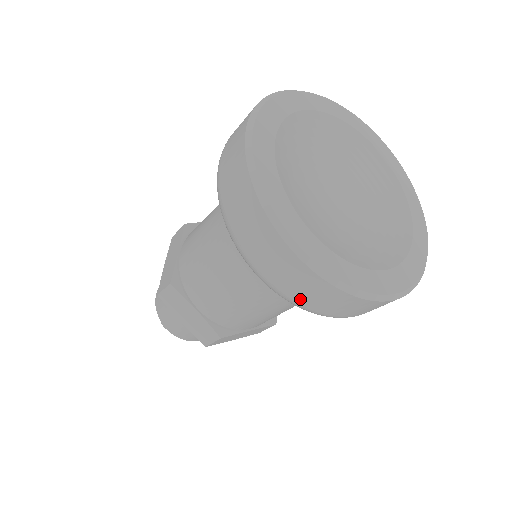
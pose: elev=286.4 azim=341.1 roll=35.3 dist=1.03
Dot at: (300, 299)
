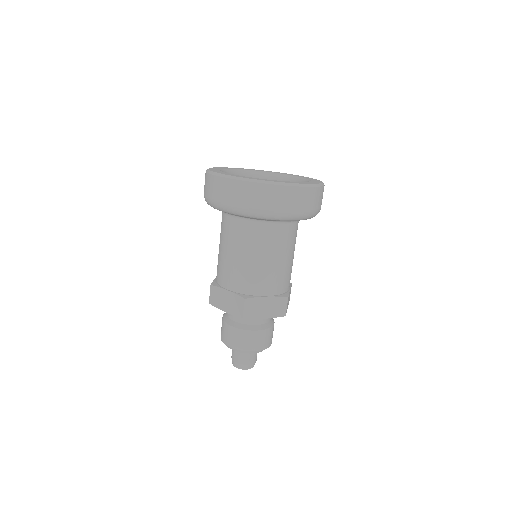
Dot at: (306, 208)
